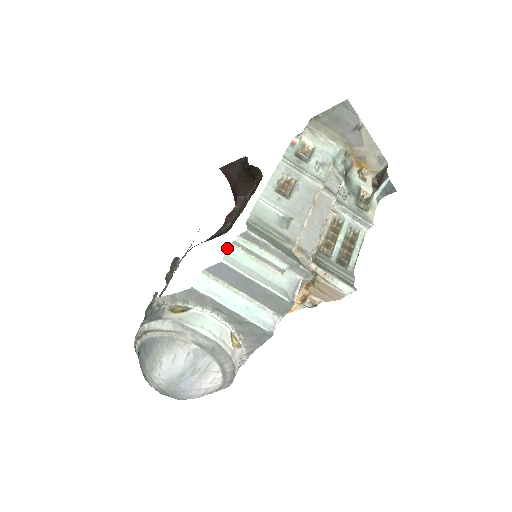
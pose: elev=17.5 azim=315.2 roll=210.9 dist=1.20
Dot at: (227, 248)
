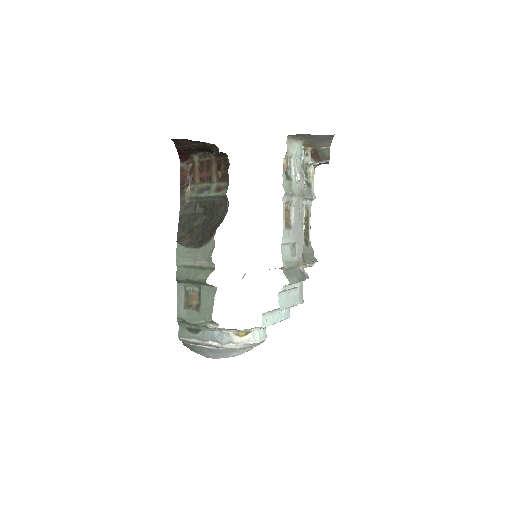
Dot at: (278, 298)
